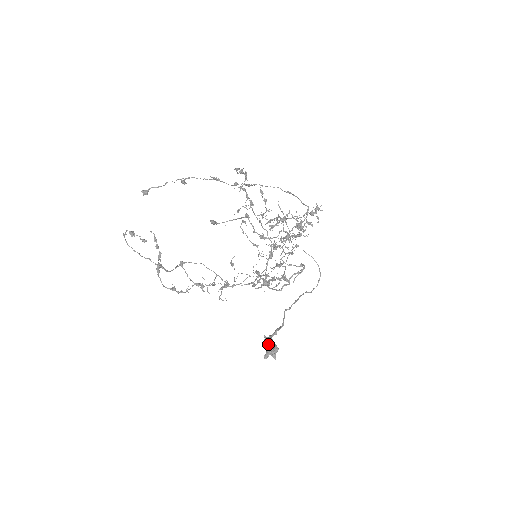
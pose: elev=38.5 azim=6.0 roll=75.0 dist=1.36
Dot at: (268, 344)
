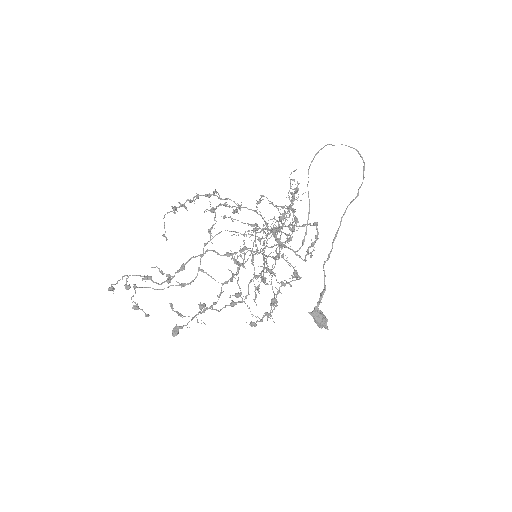
Dot at: (315, 320)
